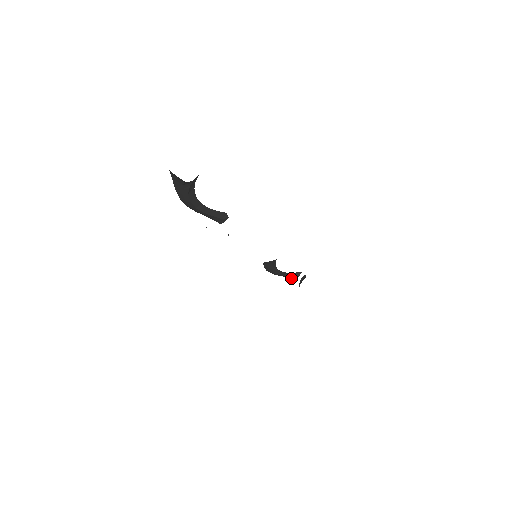
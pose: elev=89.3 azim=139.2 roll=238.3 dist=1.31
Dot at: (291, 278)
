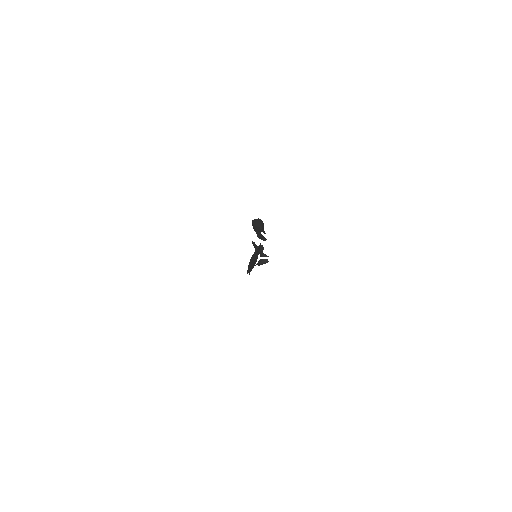
Dot at: occluded
